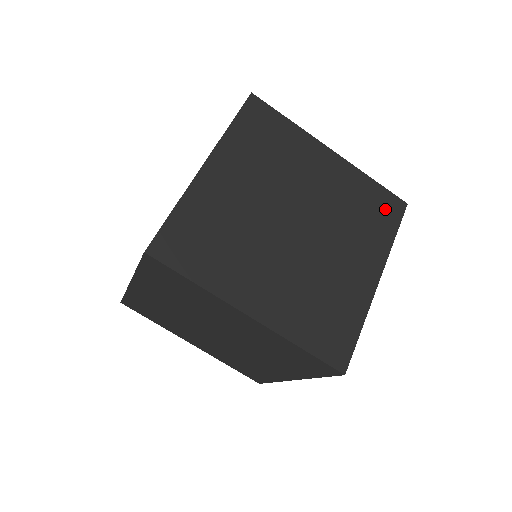
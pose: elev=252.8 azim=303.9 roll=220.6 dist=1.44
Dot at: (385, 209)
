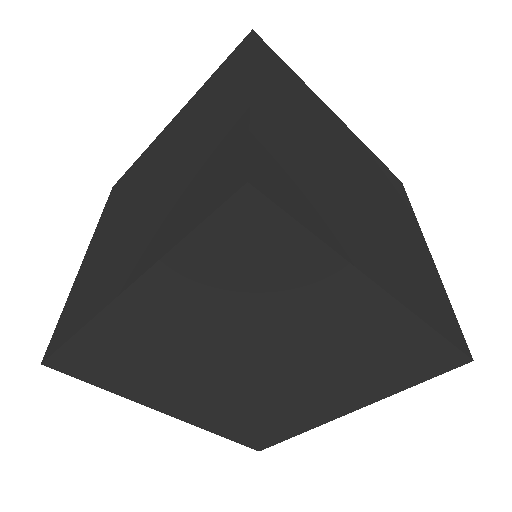
Dot at: (394, 183)
